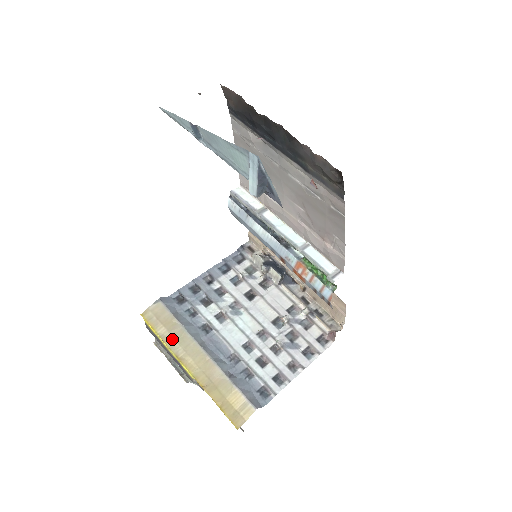
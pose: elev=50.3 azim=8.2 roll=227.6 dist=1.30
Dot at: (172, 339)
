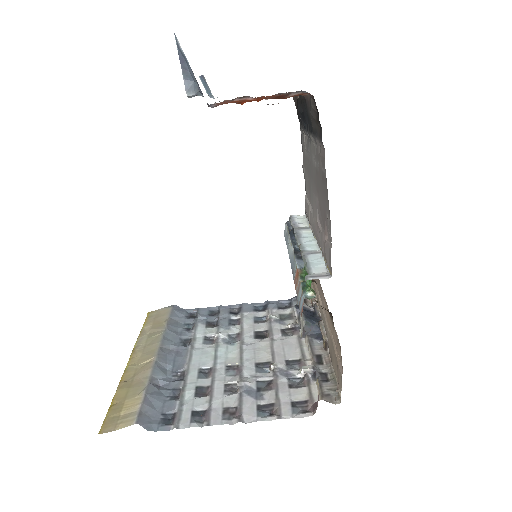
Dot at: (146, 335)
